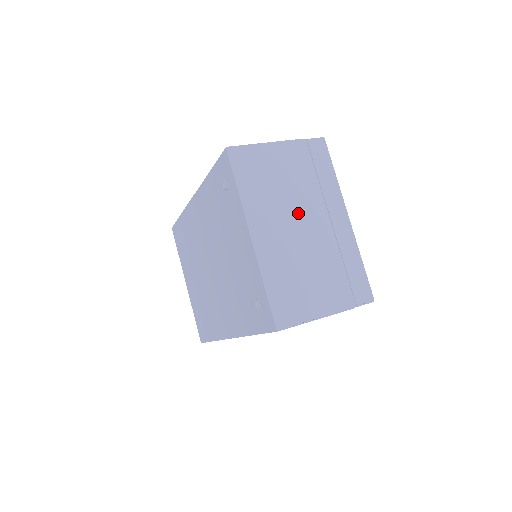
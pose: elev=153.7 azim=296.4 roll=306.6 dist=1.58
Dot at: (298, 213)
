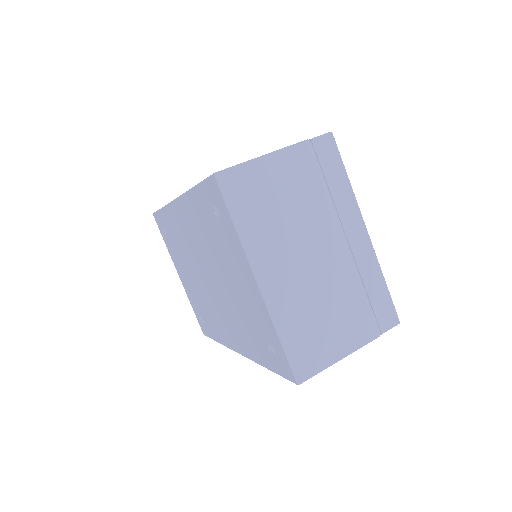
Dot at: (309, 240)
